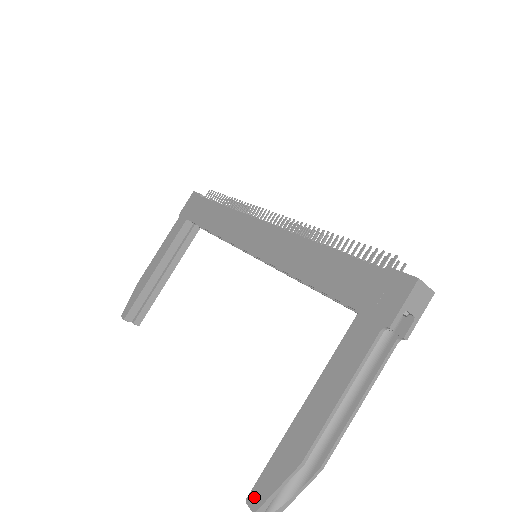
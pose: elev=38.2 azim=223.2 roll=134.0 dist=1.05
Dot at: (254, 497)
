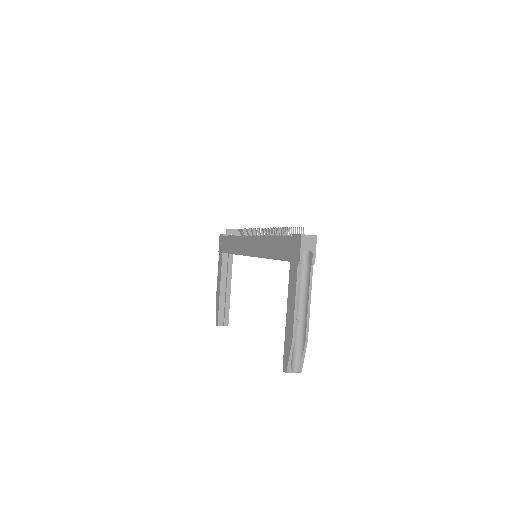
Dot at: (284, 367)
